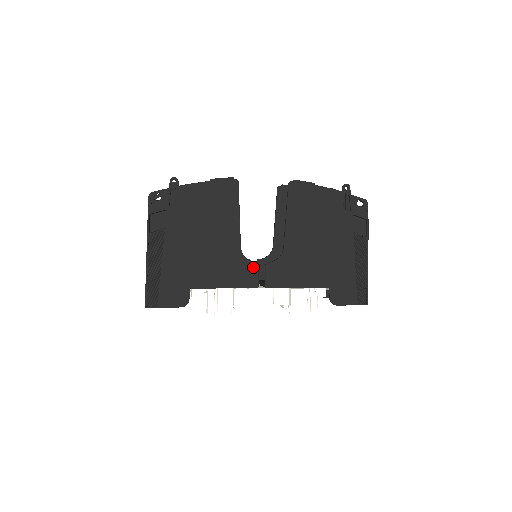
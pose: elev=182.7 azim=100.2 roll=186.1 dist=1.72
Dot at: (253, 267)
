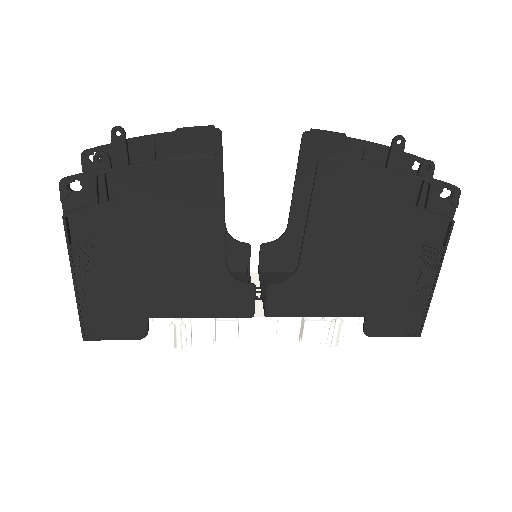
Dot at: (246, 291)
